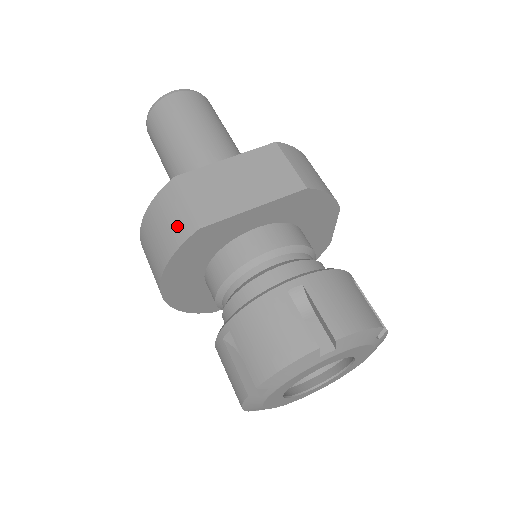
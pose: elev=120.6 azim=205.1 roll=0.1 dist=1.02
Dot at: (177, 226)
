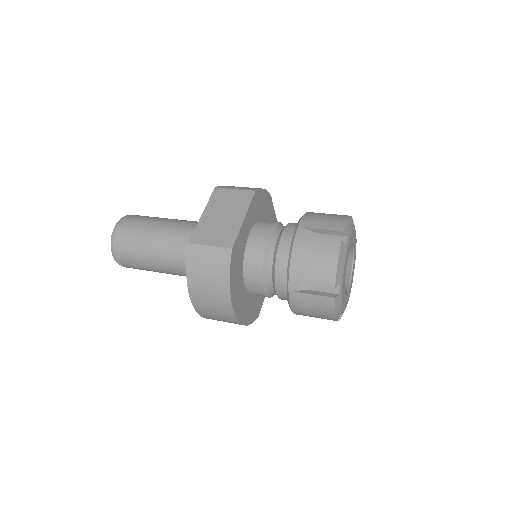
Dot at: (217, 261)
